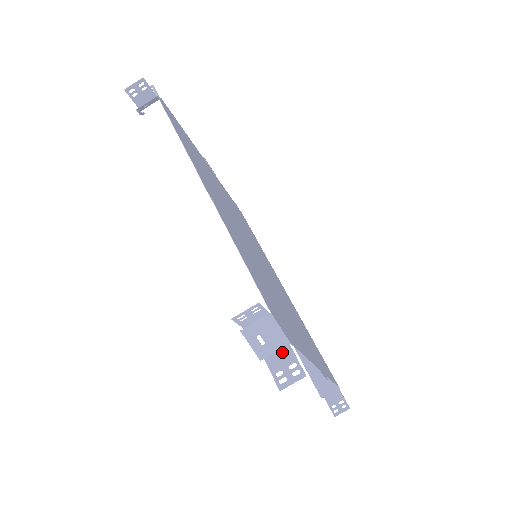
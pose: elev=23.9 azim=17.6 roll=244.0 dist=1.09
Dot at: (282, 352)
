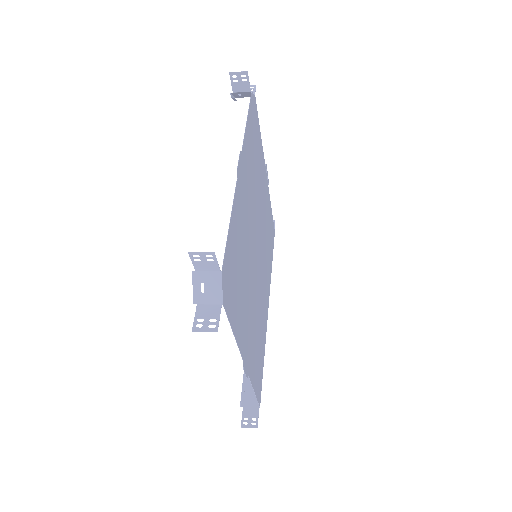
Dot at: (213, 307)
